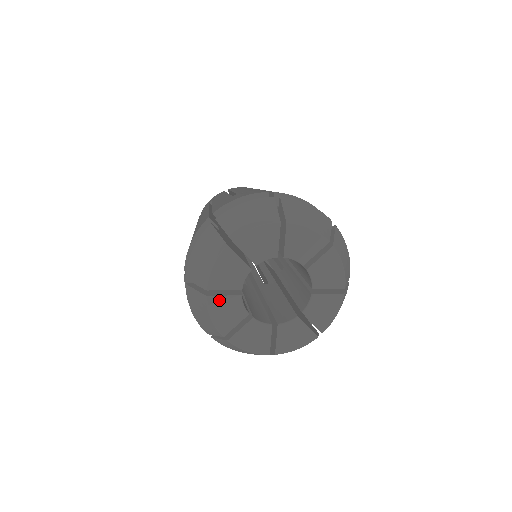
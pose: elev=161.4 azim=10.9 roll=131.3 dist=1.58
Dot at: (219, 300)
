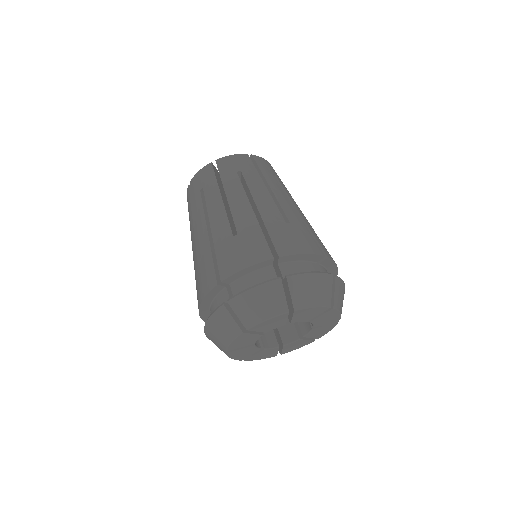
Dot at: (248, 335)
